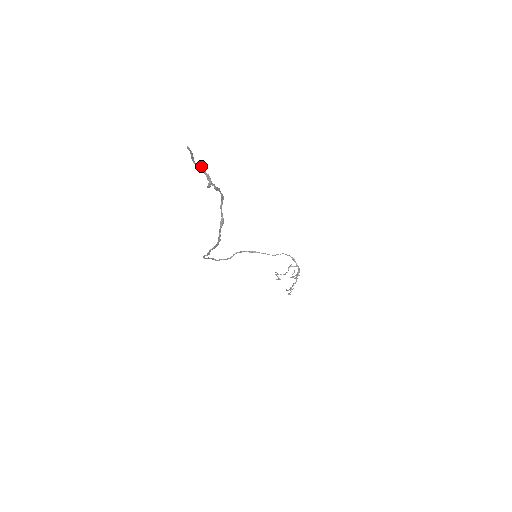
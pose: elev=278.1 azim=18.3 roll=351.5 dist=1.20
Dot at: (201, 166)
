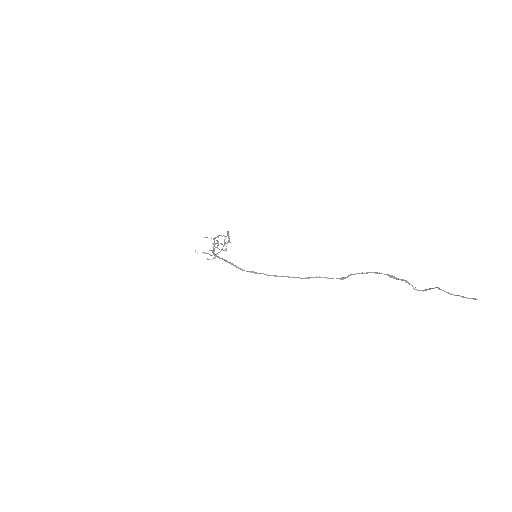
Dot at: (438, 288)
